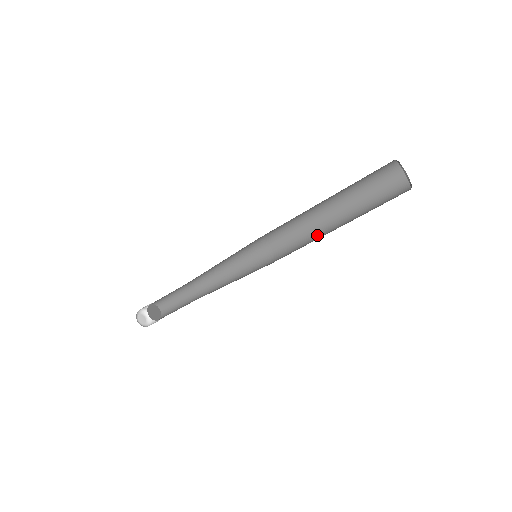
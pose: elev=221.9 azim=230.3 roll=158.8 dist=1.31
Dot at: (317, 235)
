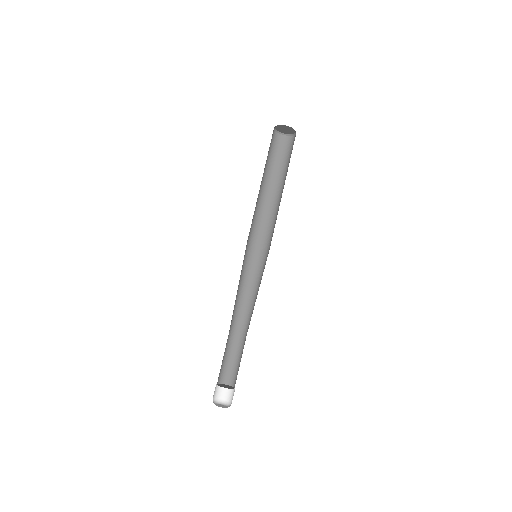
Dot at: (276, 208)
